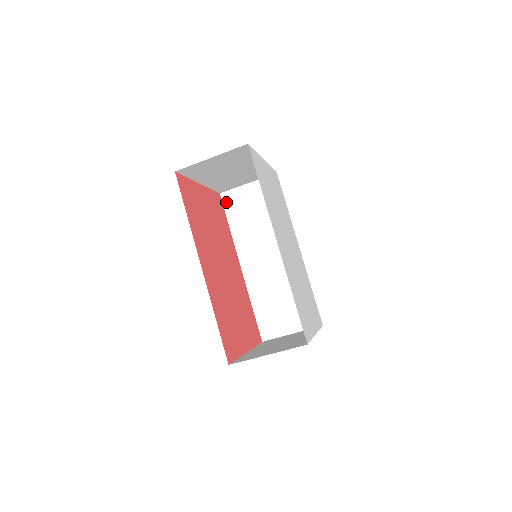
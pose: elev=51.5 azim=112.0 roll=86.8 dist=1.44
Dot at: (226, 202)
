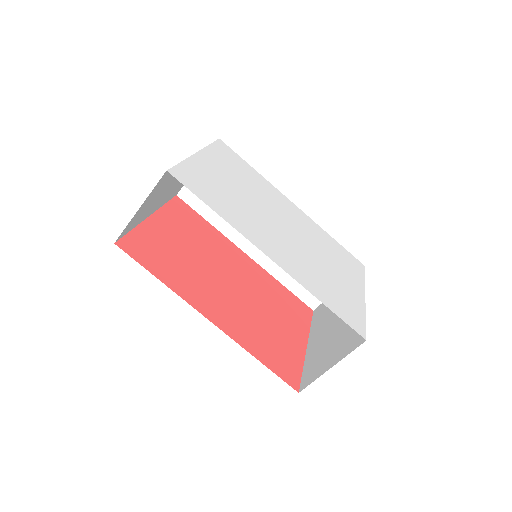
Dot at: (189, 200)
